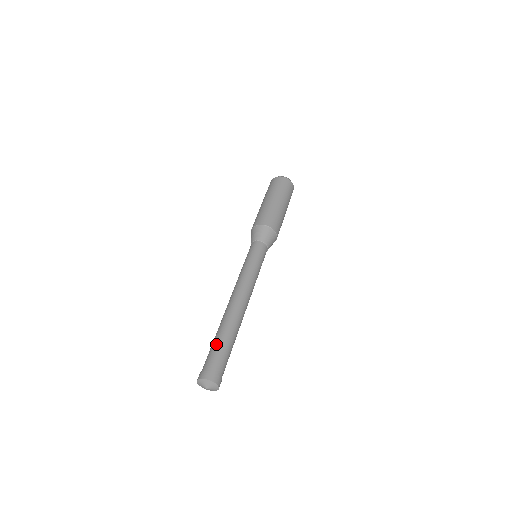
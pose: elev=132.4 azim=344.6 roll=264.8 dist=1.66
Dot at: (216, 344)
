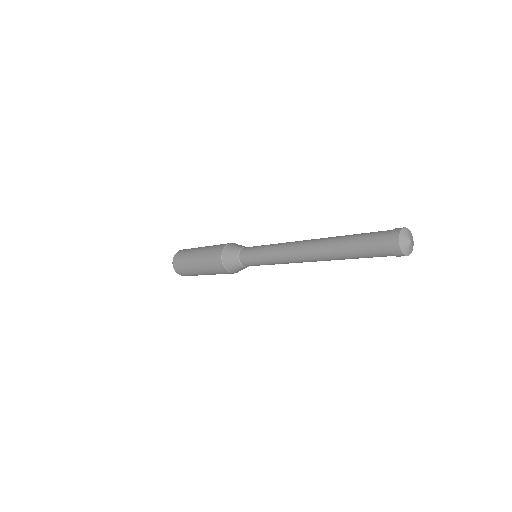
Dot at: (356, 242)
